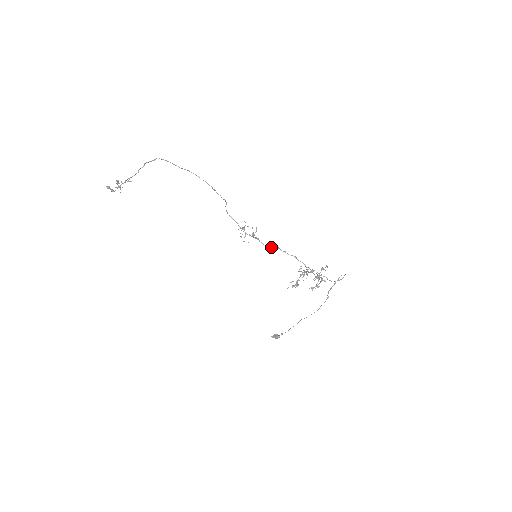
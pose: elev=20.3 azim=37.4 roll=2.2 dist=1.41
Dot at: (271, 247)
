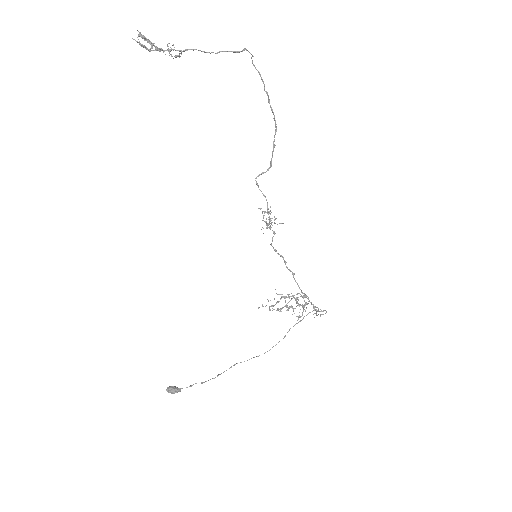
Dot at: (276, 251)
